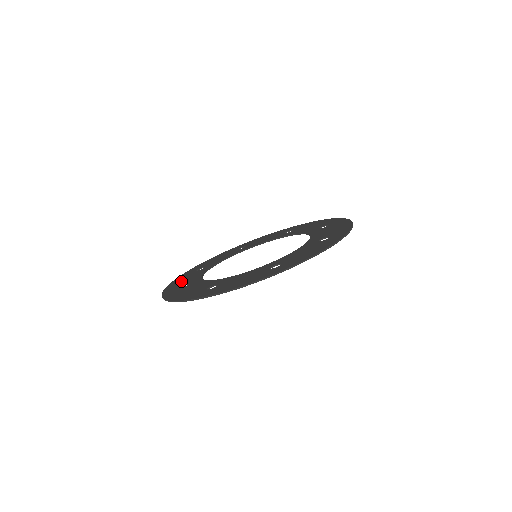
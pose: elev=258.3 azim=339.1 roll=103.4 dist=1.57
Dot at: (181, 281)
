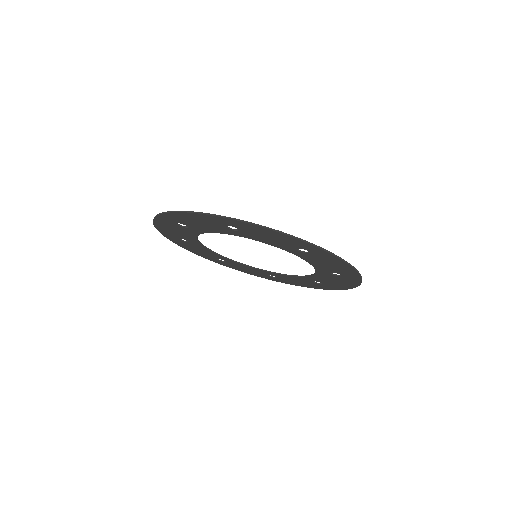
Dot at: occluded
